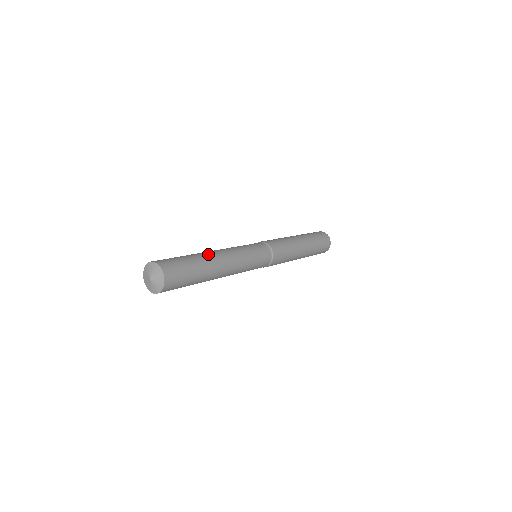
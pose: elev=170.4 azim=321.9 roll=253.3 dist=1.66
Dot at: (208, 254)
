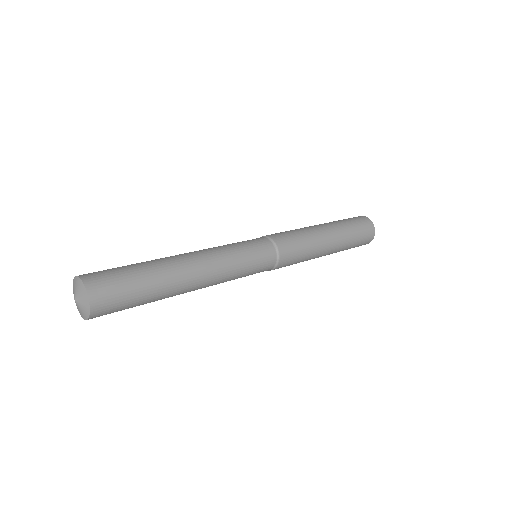
Dot at: (167, 257)
